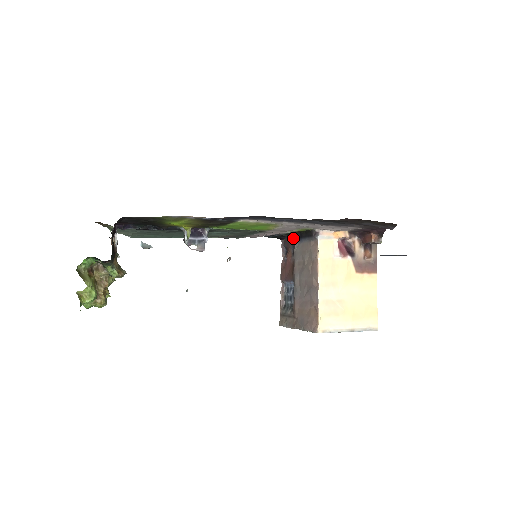
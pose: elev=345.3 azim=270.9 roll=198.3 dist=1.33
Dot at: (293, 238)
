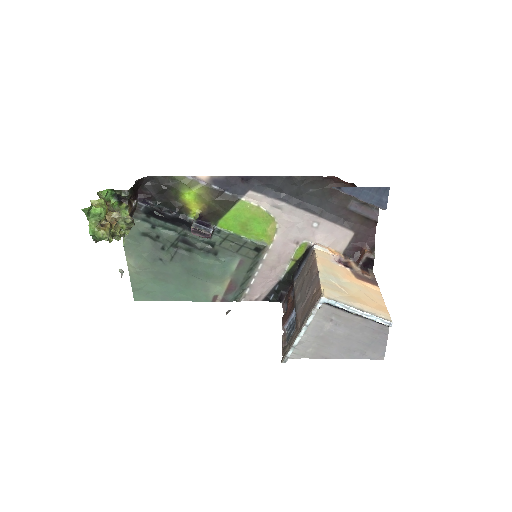
Dot at: (292, 279)
